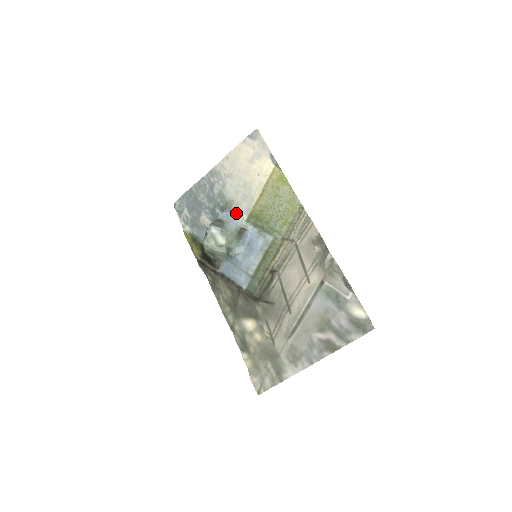
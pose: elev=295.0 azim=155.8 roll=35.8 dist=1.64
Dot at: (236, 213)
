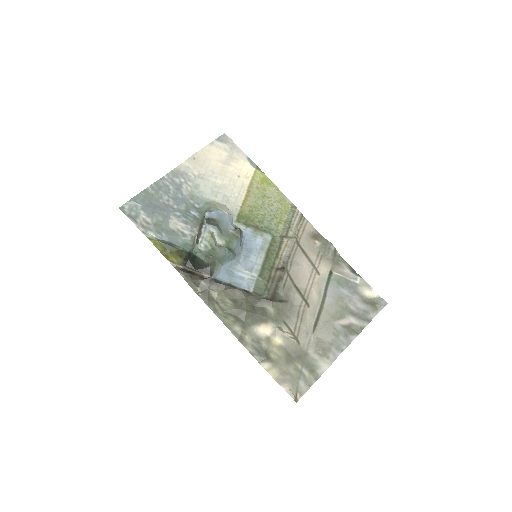
Dot at: (226, 212)
